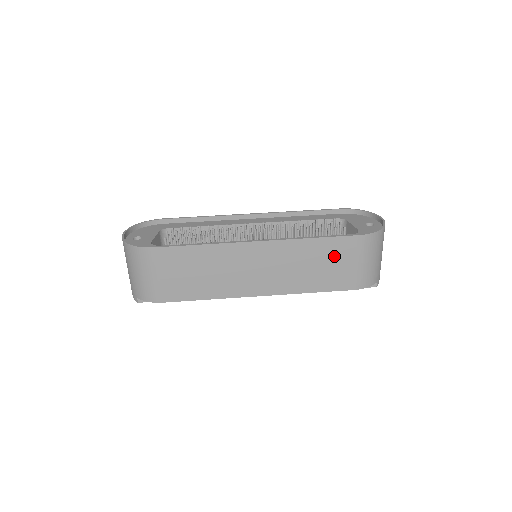
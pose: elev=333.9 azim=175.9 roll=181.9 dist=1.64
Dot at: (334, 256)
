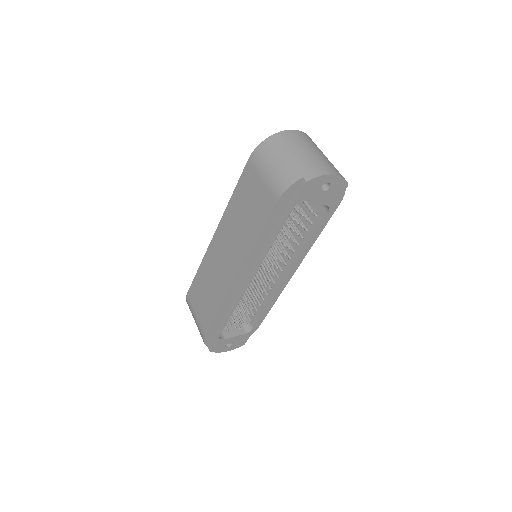
Dot at: (248, 193)
